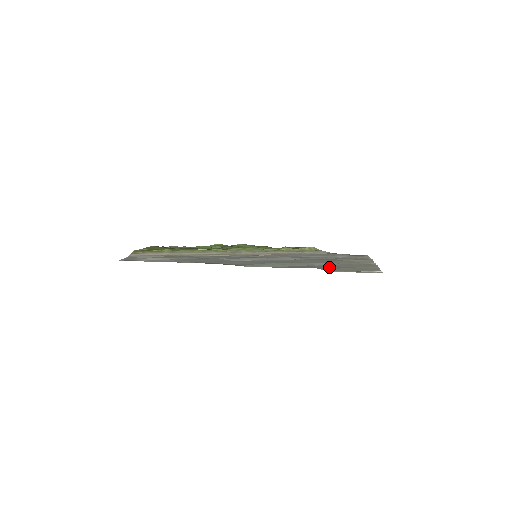
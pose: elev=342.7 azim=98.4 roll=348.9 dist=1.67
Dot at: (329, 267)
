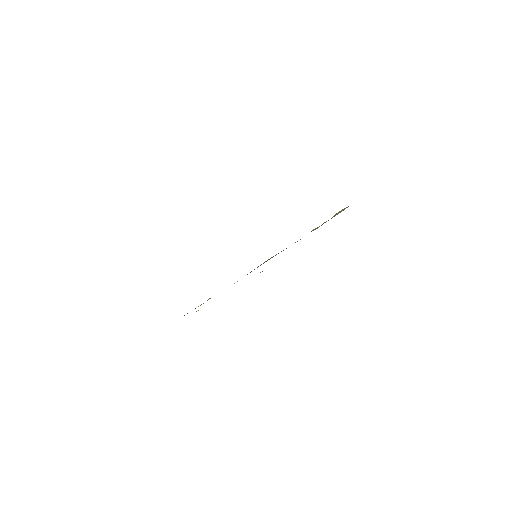
Dot at: occluded
